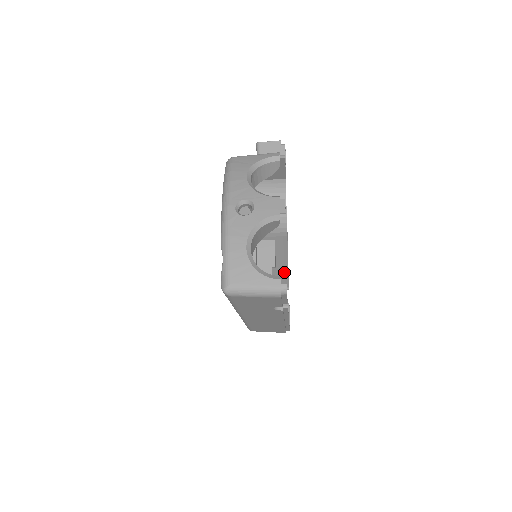
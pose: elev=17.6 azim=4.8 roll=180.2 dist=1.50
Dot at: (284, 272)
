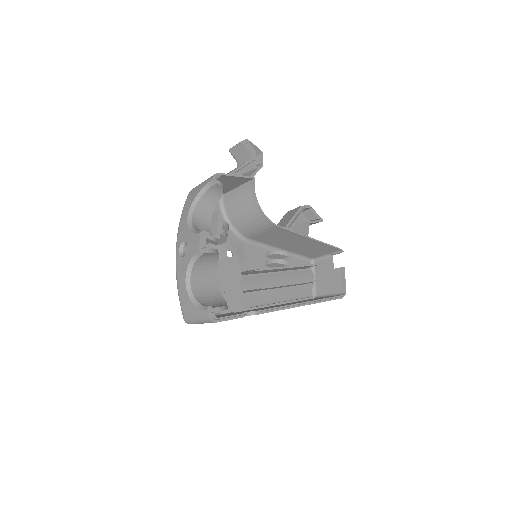
Dot at: (319, 244)
